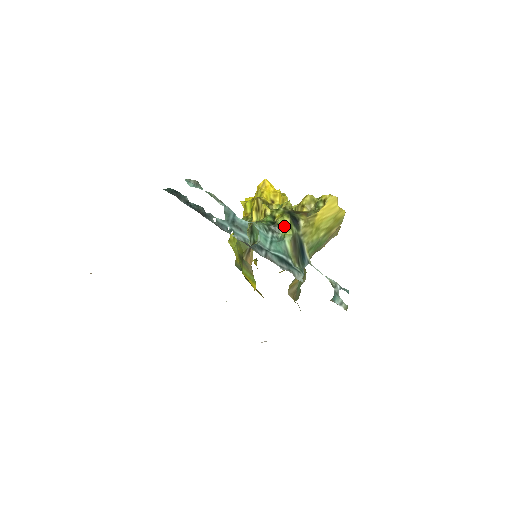
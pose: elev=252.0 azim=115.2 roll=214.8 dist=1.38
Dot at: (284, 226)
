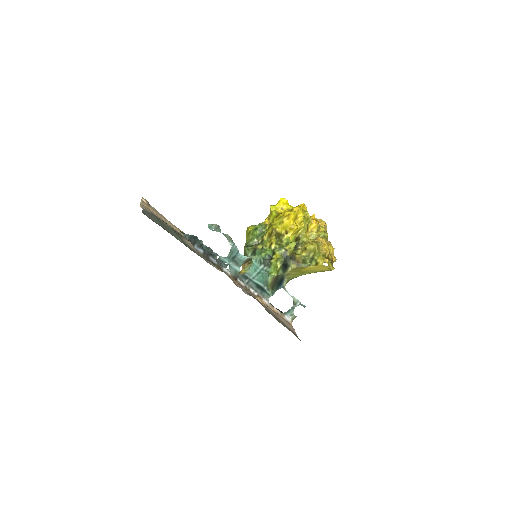
Dot at: (274, 267)
